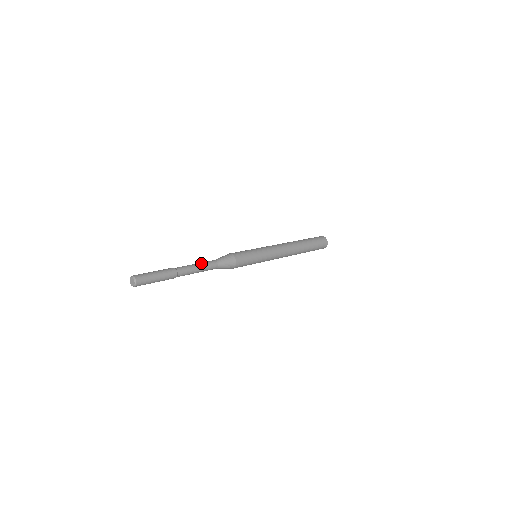
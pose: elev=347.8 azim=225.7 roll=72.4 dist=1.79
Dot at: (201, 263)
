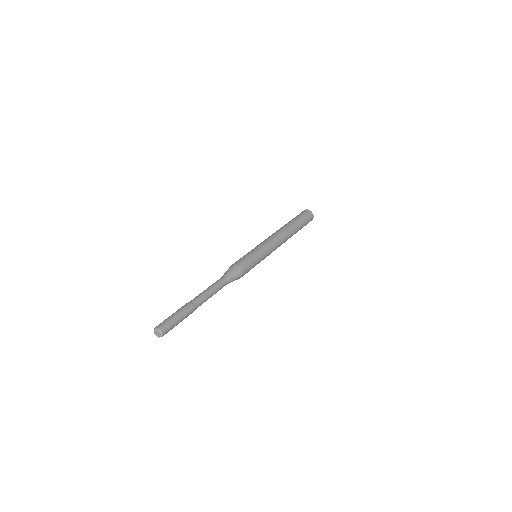
Dot at: (209, 286)
